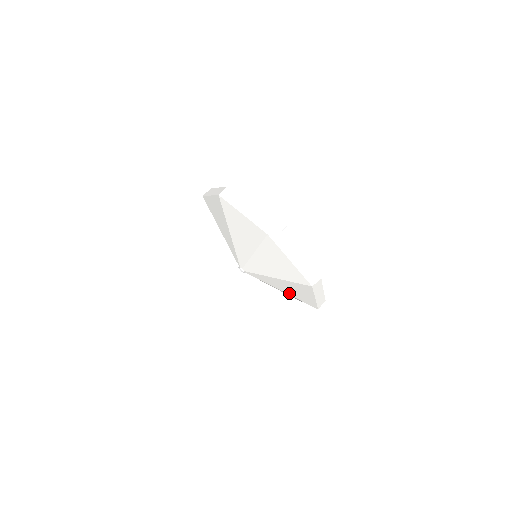
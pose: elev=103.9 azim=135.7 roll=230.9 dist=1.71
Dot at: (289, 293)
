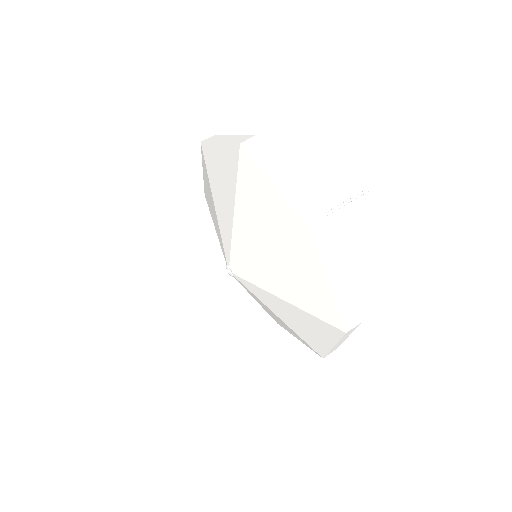
Dot at: (290, 325)
